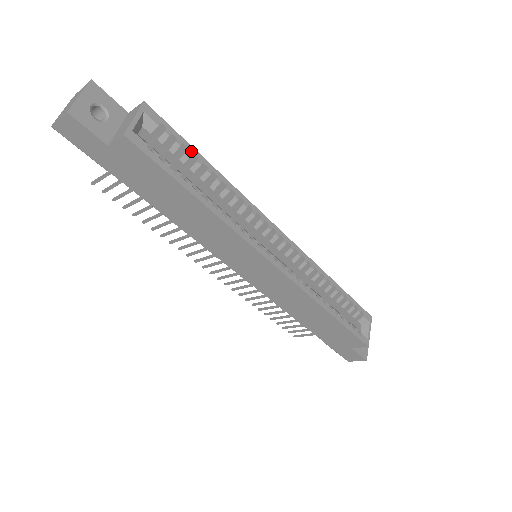
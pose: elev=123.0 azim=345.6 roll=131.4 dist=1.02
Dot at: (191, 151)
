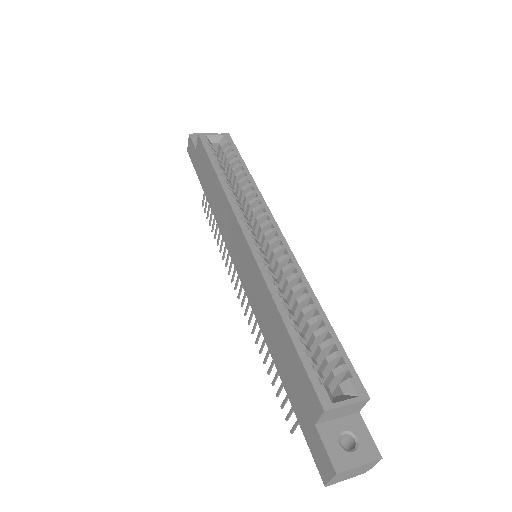
Dot at: (239, 159)
